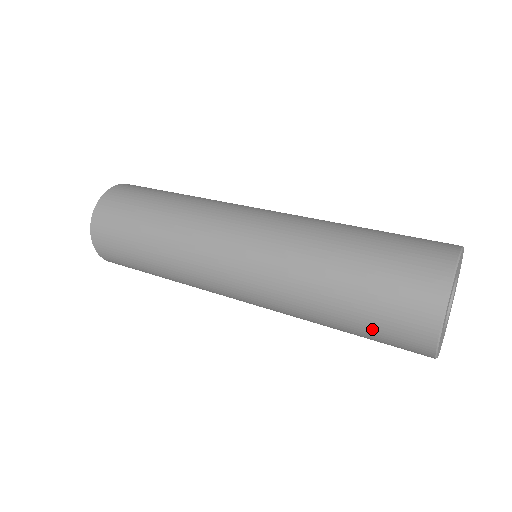
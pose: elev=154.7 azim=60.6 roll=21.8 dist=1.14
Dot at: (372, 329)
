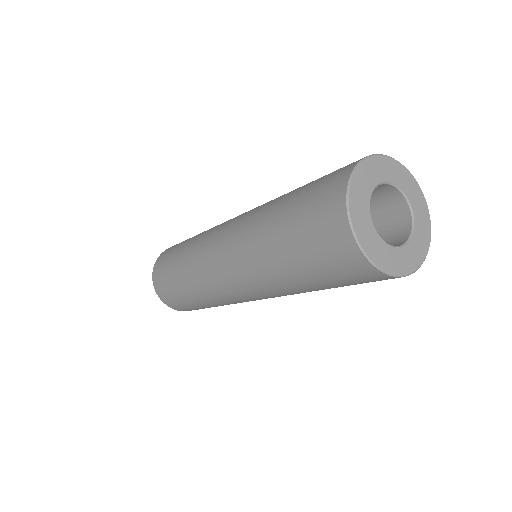
Dot at: (313, 261)
